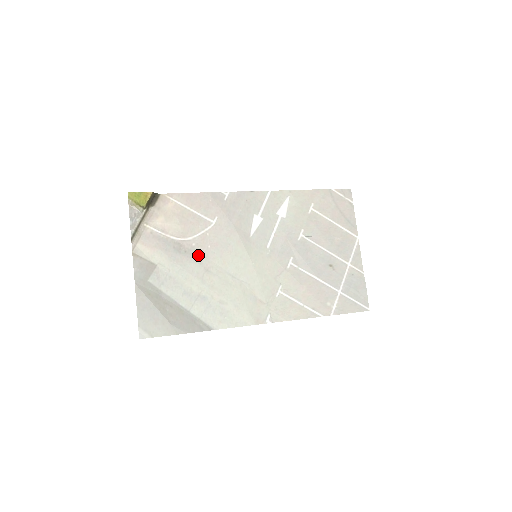
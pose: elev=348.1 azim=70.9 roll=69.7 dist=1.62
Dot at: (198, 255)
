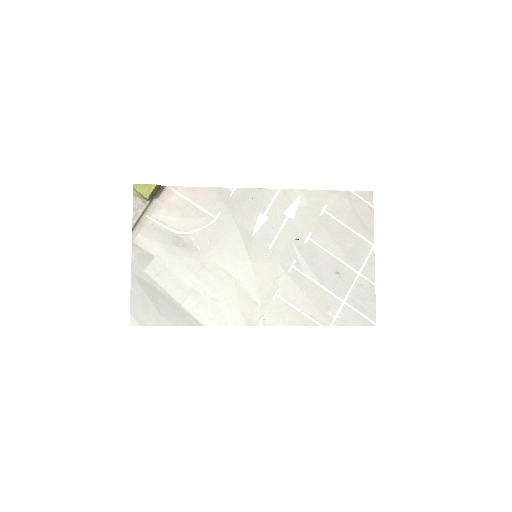
Dot at: (196, 250)
